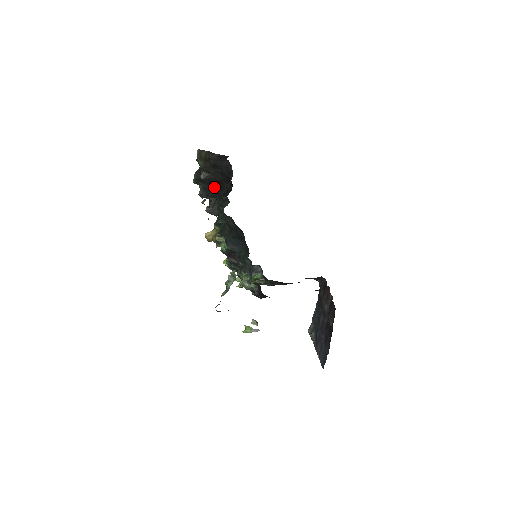
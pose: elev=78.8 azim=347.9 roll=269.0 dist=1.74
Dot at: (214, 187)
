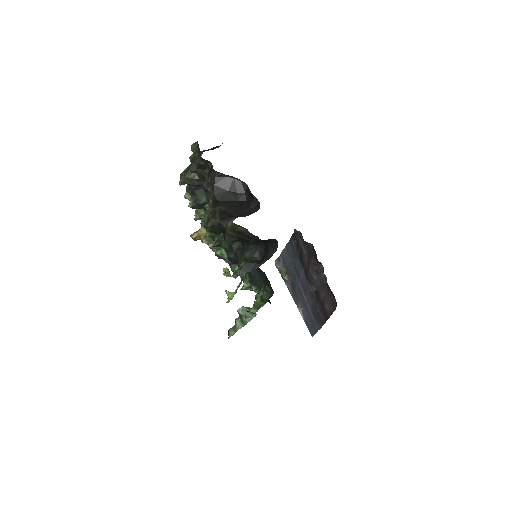
Dot at: (237, 240)
